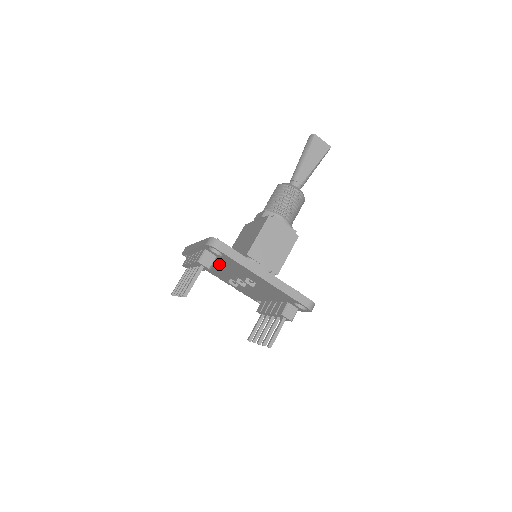
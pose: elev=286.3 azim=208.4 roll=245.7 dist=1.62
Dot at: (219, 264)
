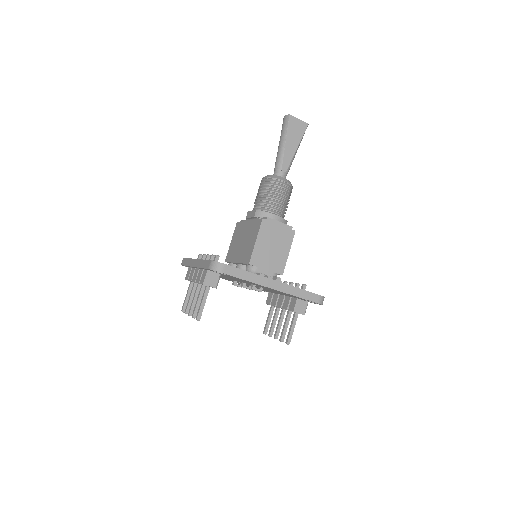
Dot at: occluded
